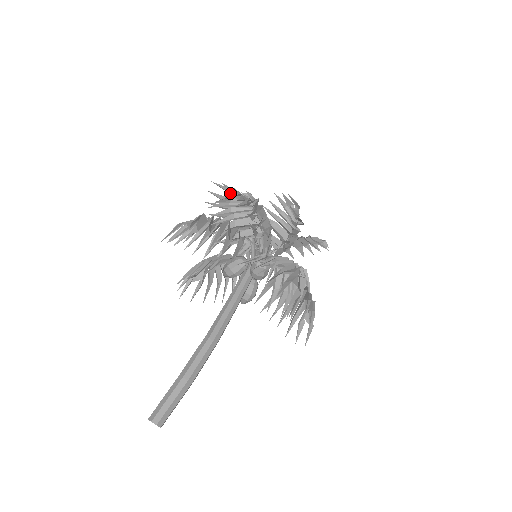
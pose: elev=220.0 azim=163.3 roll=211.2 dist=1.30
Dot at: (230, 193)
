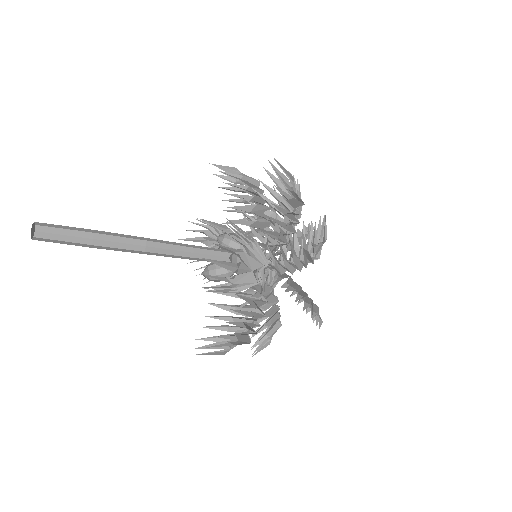
Dot at: occluded
